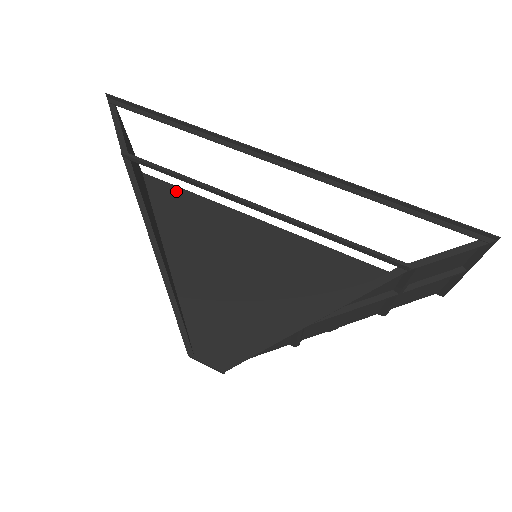
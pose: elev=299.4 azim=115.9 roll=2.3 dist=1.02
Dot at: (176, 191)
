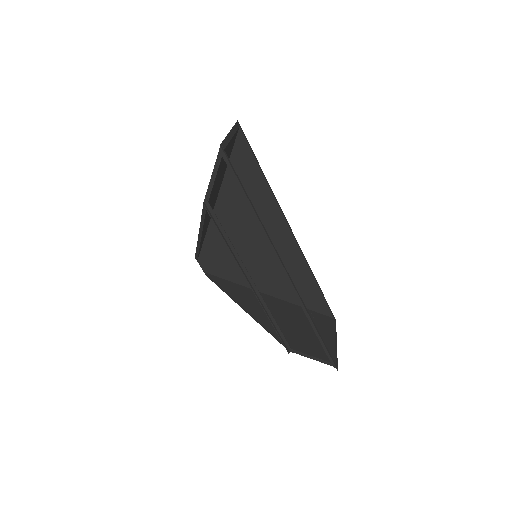
Dot at: (252, 161)
